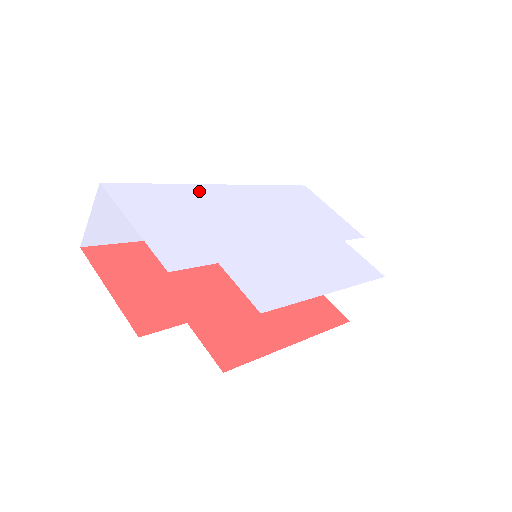
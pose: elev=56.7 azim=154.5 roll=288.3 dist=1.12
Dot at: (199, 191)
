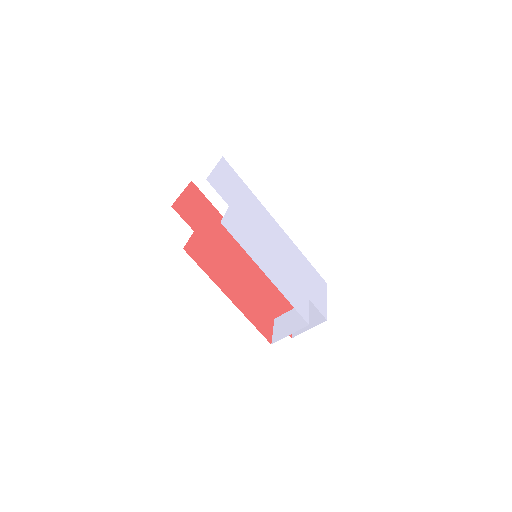
Dot at: (260, 206)
